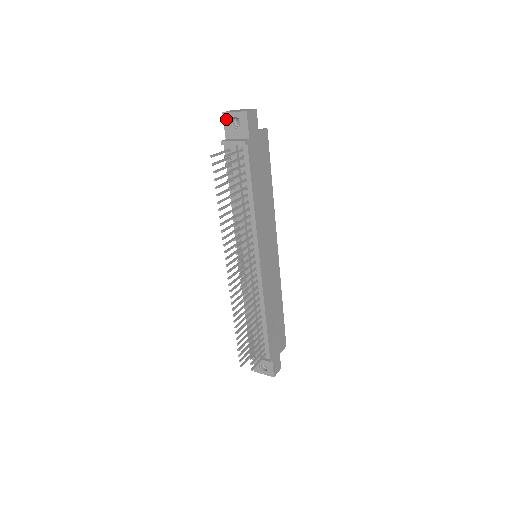
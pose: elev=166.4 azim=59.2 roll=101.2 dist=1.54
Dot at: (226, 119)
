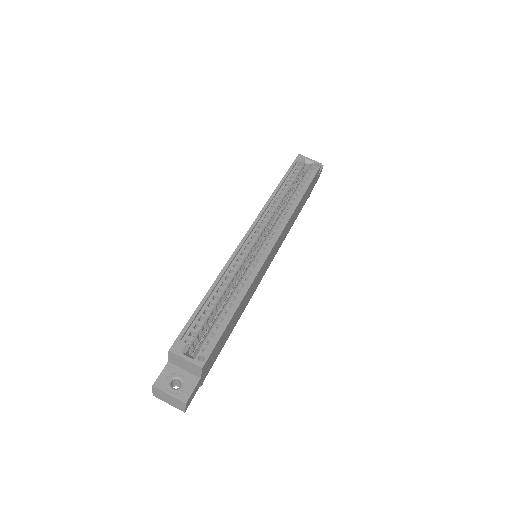
Dot at: occluded
